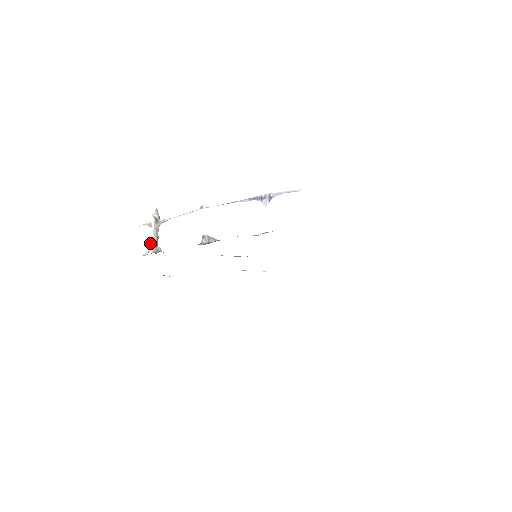
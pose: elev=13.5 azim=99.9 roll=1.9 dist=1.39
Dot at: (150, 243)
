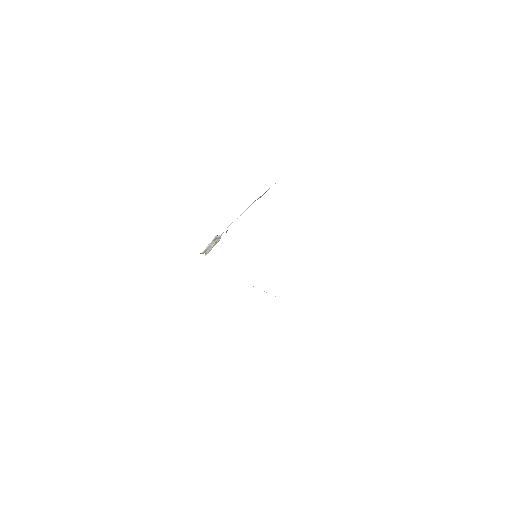
Dot at: (204, 250)
